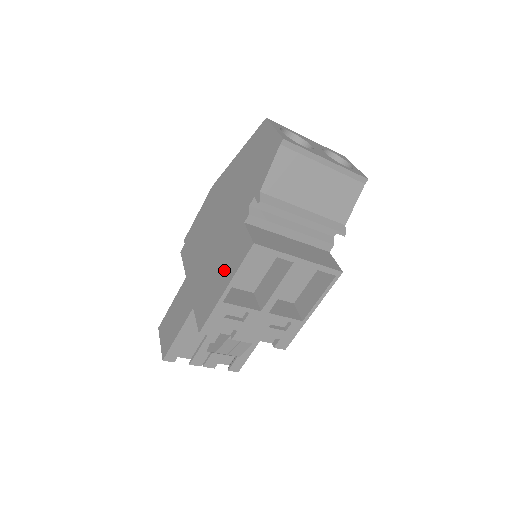
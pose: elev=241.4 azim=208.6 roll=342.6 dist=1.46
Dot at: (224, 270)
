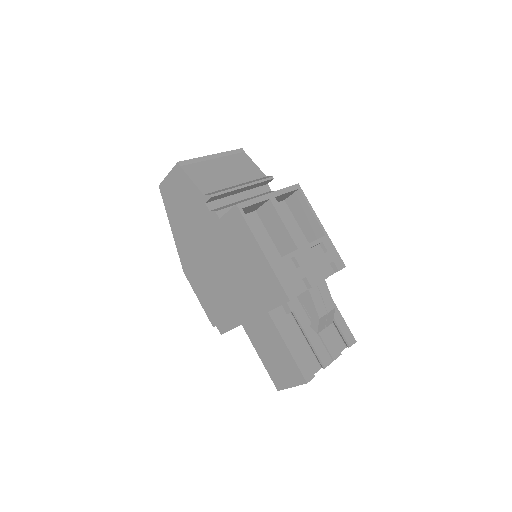
Dot at: (247, 252)
